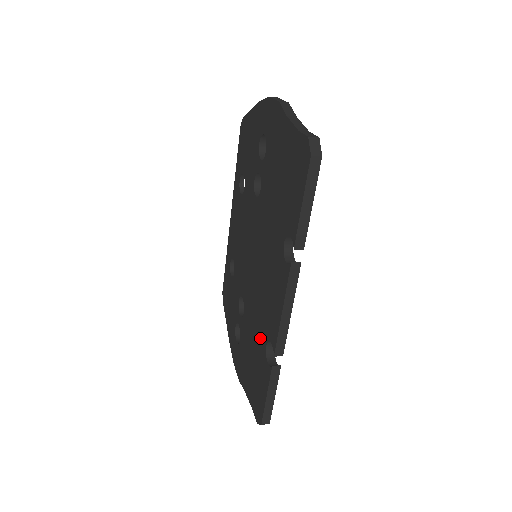
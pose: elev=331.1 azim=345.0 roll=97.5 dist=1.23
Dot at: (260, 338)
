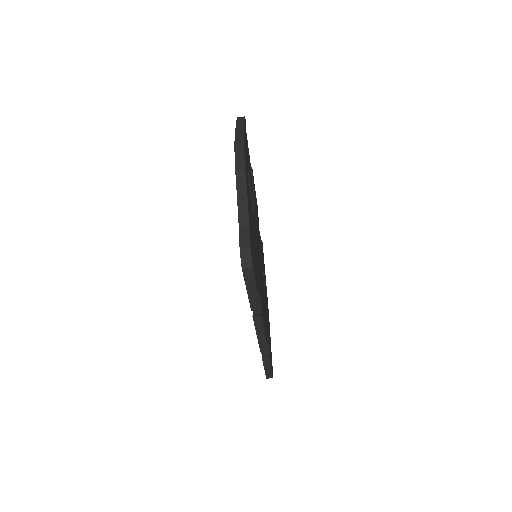
Dot at: occluded
